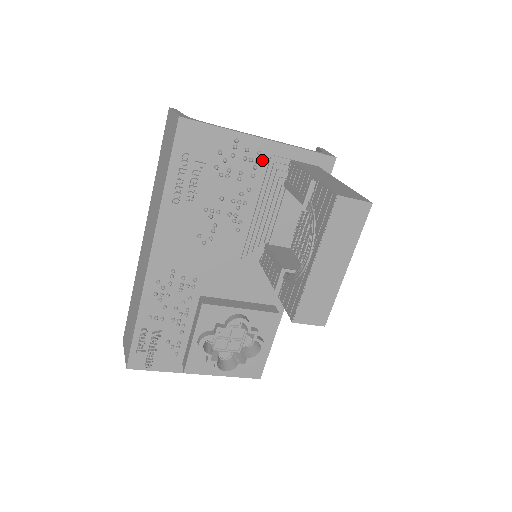
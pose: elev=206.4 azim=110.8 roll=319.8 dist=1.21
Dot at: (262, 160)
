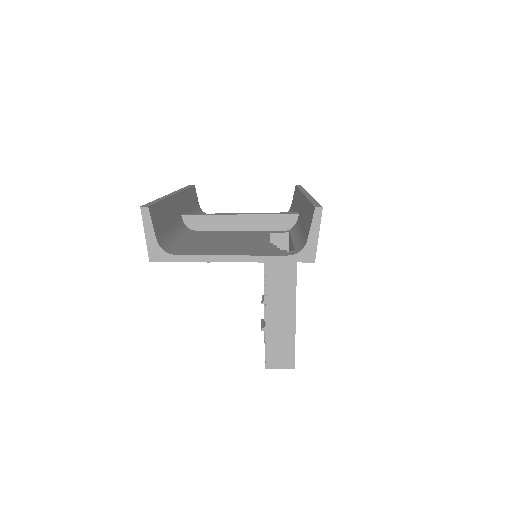
Dot at: occluded
